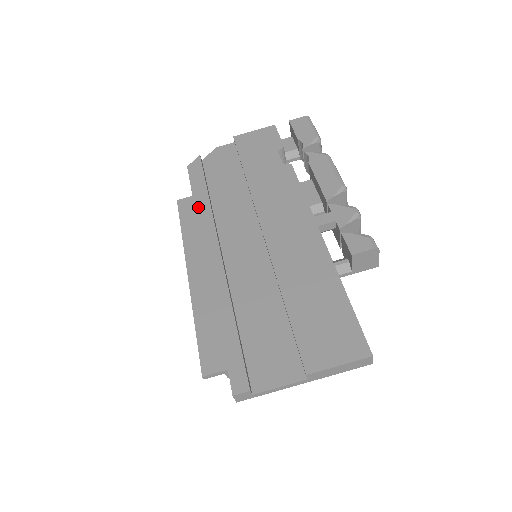
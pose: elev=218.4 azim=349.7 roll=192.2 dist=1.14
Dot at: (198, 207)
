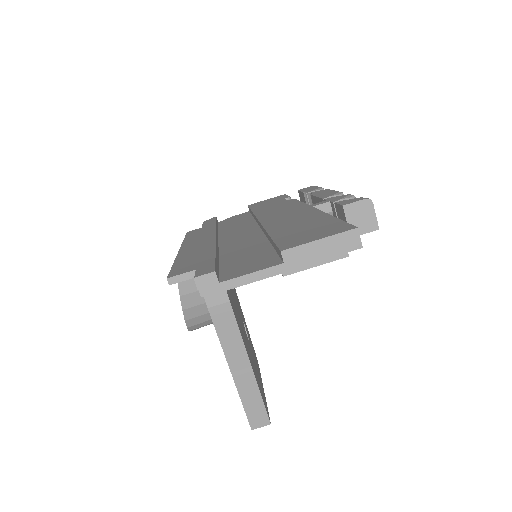
Dot at: (204, 229)
